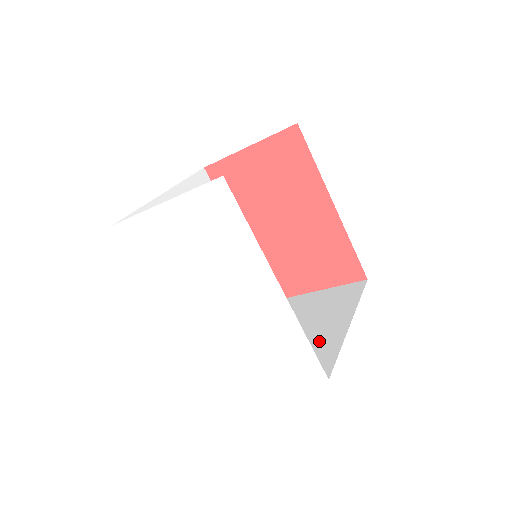
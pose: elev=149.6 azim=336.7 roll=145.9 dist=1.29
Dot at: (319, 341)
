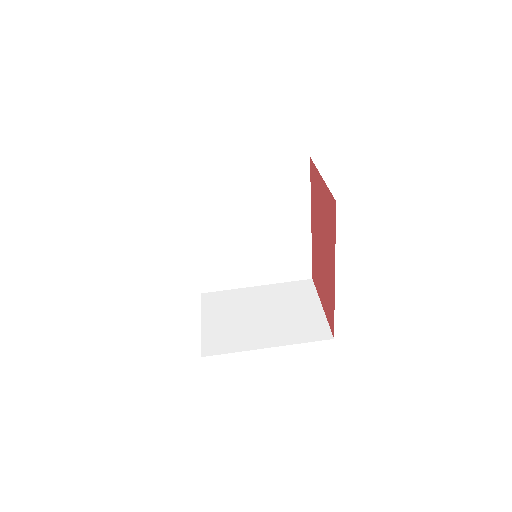
Dot at: (246, 335)
